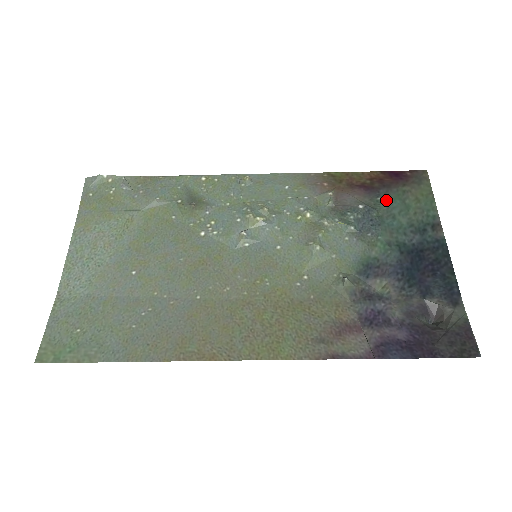
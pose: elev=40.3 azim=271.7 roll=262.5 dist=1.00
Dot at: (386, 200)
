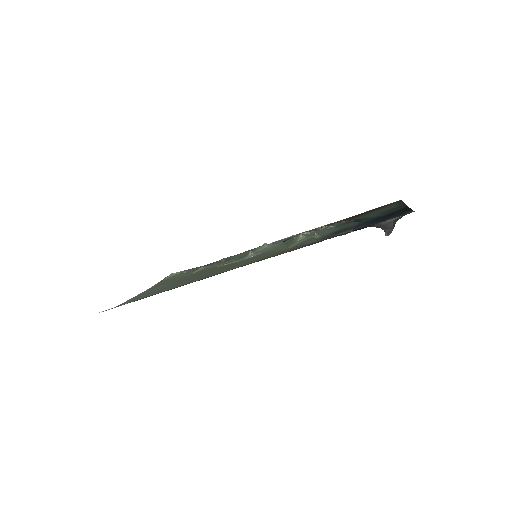
Dot at: (364, 215)
